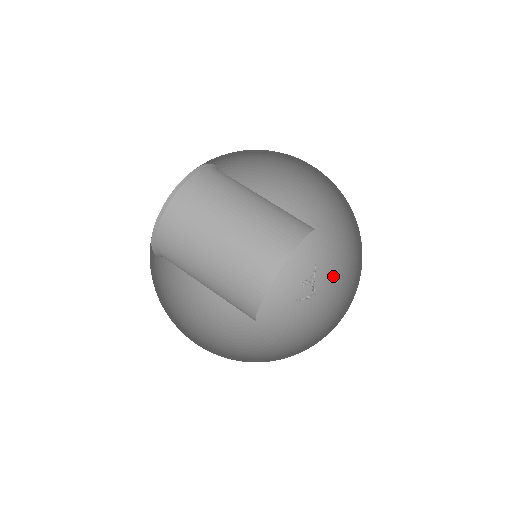
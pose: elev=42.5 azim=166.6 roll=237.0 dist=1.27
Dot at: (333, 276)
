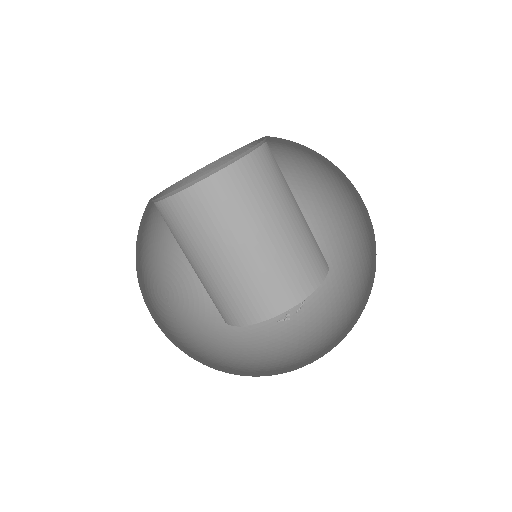
Dot at: occluded
